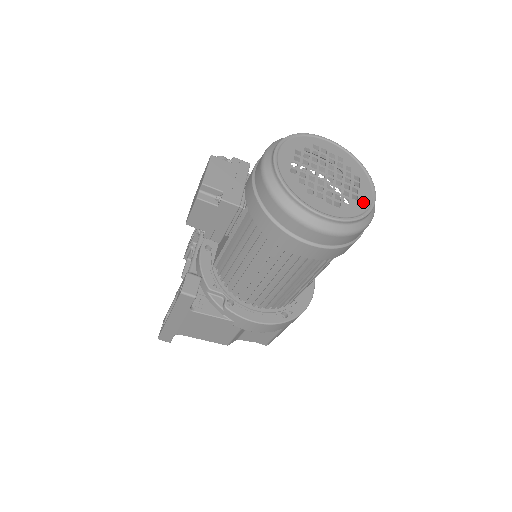
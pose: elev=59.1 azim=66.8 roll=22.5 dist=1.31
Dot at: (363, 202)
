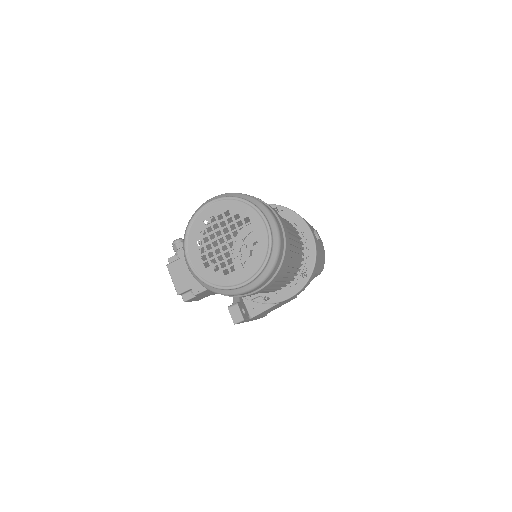
Dot at: (262, 241)
